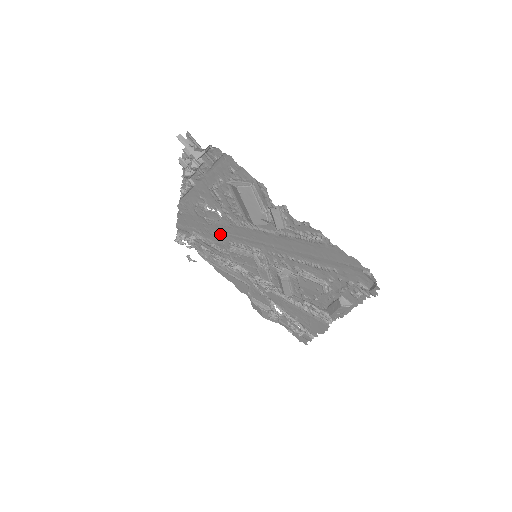
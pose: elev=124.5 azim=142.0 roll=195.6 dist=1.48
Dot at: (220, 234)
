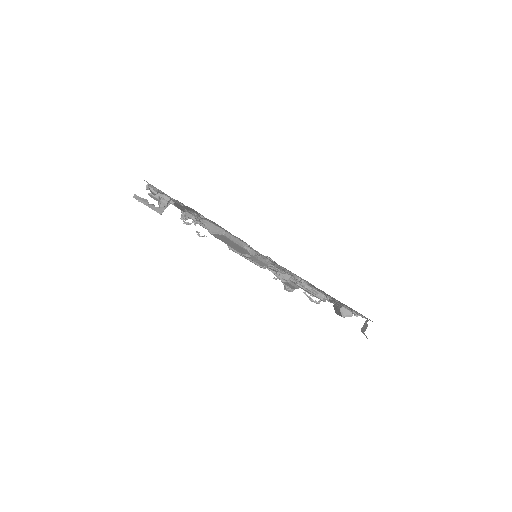
Dot at: occluded
